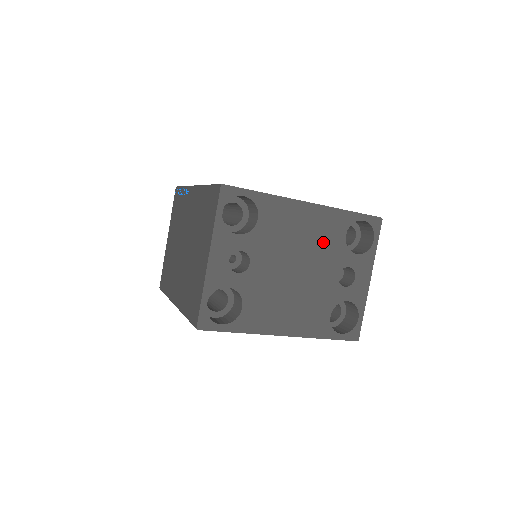
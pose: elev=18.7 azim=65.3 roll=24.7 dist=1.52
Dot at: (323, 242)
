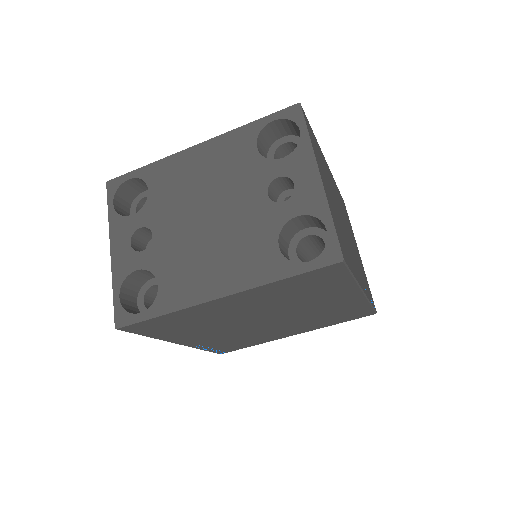
Dot at: (230, 171)
